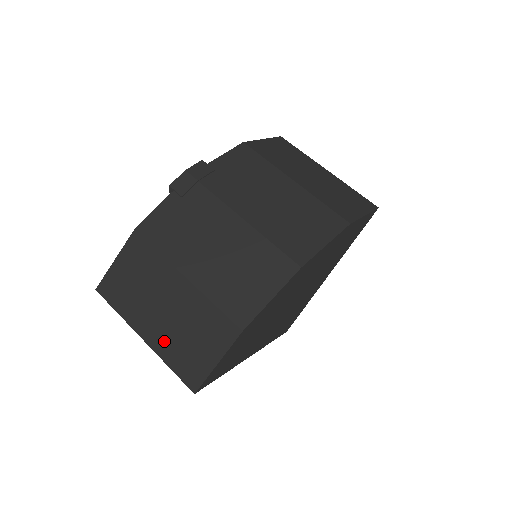
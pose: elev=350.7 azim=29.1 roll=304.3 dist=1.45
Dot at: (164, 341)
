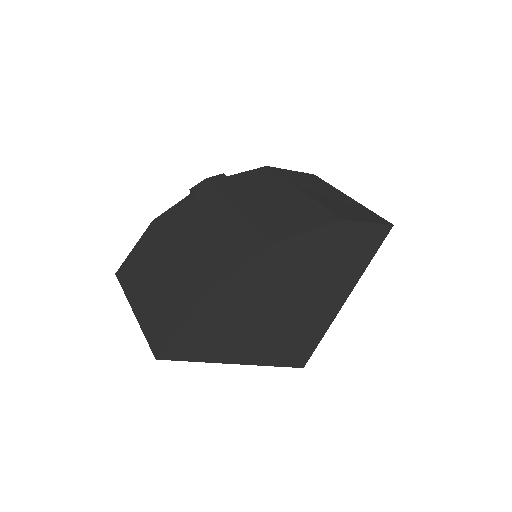
Dot at: (147, 311)
